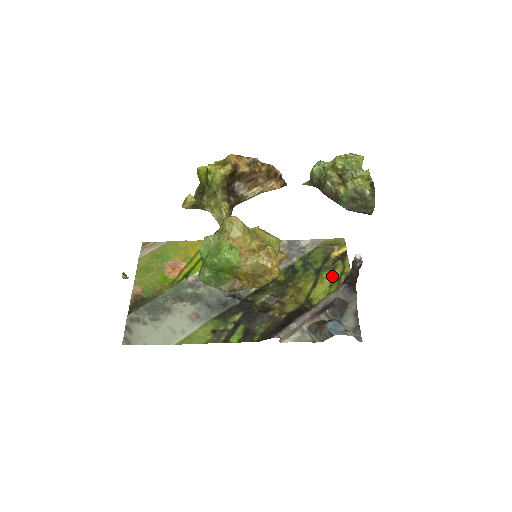
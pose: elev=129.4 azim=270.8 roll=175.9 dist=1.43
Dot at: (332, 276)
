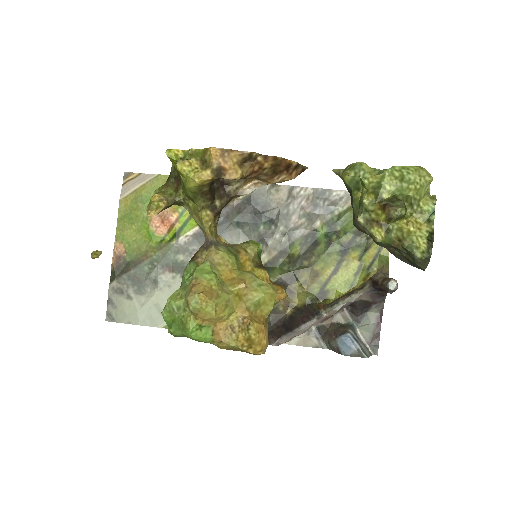
Dot at: (362, 259)
